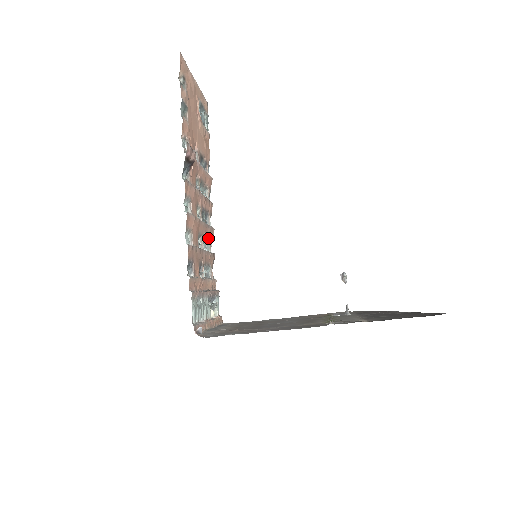
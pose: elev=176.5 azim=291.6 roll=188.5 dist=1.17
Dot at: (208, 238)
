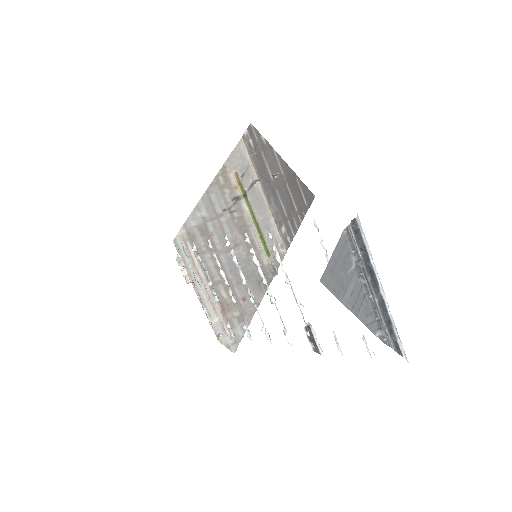
Dot at: occluded
